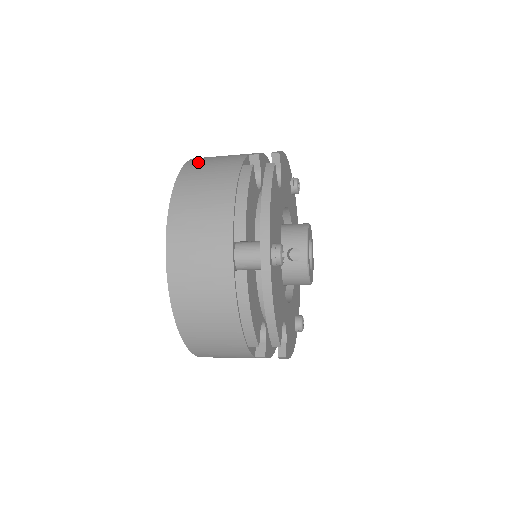
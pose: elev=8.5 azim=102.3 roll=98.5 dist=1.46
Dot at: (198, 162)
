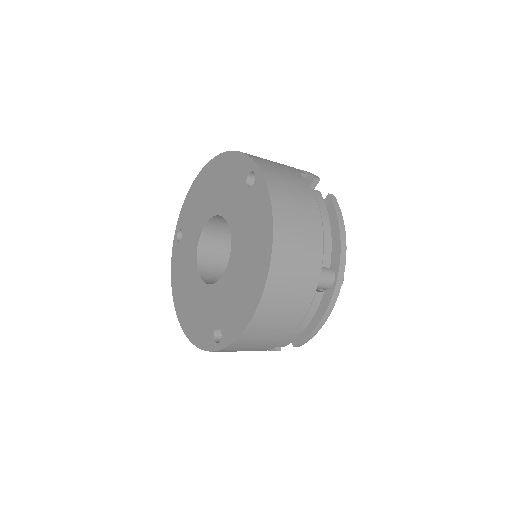
Dot at: (269, 169)
